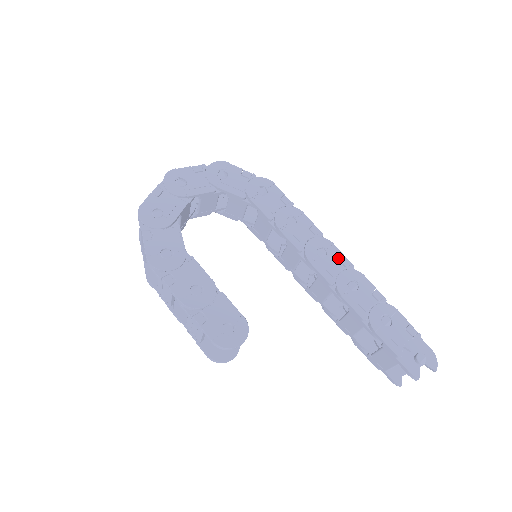
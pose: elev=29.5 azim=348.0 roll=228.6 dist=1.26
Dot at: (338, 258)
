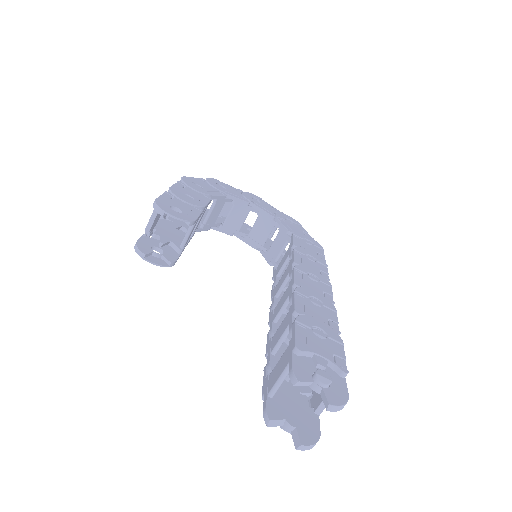
Dot at: (324, 290)
